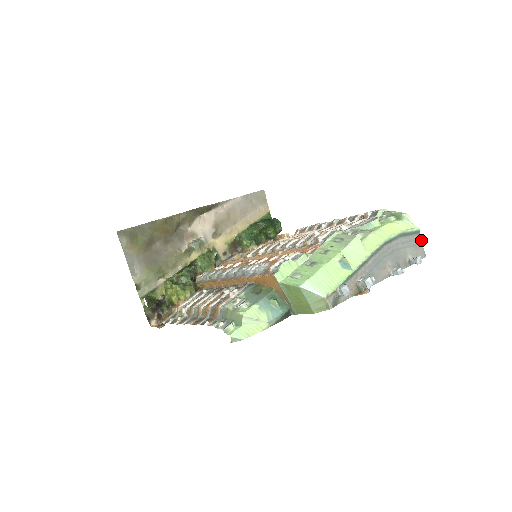
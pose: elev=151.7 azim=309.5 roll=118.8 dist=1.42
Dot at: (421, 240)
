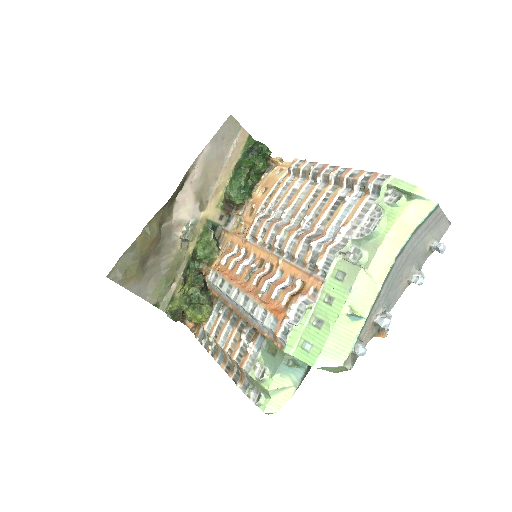
Dot at: (442, 211)
